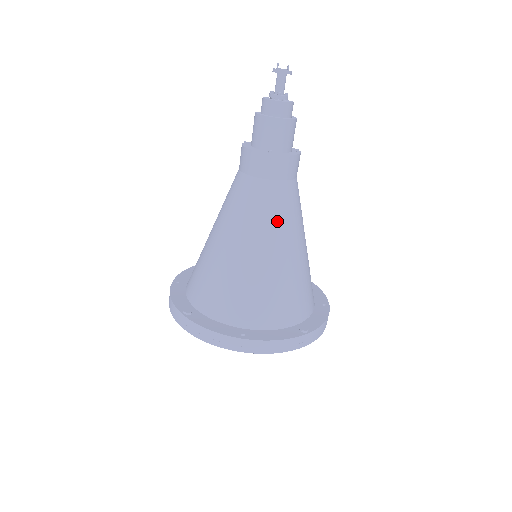
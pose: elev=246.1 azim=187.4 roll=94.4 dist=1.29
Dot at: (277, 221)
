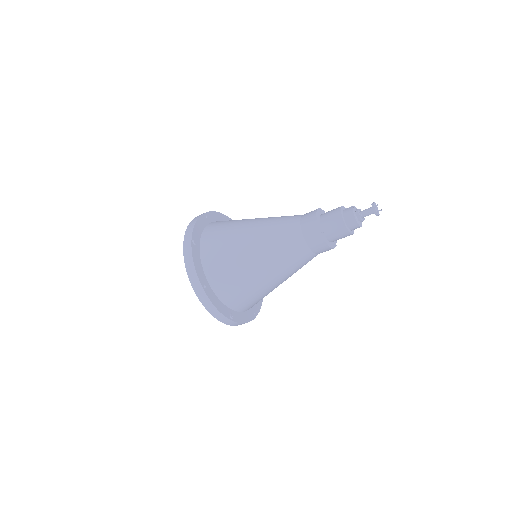
Dot at: (285, 262)
